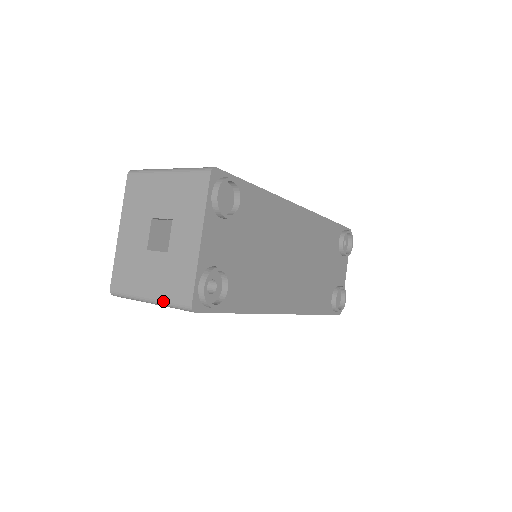
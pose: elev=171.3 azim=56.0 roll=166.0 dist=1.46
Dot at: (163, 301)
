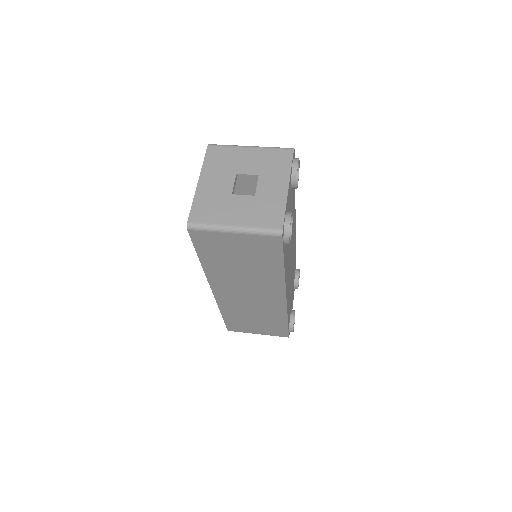
Dot at: (252, 228)
